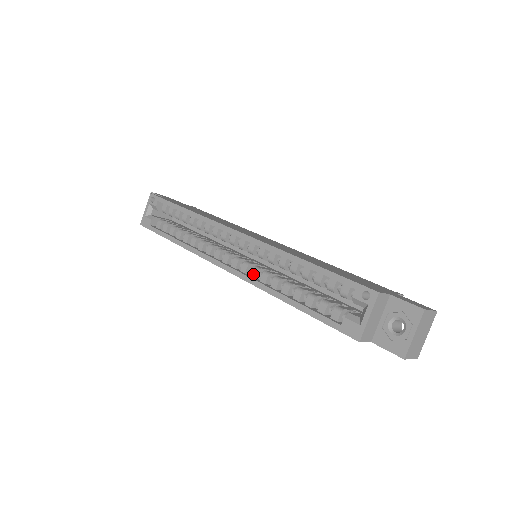
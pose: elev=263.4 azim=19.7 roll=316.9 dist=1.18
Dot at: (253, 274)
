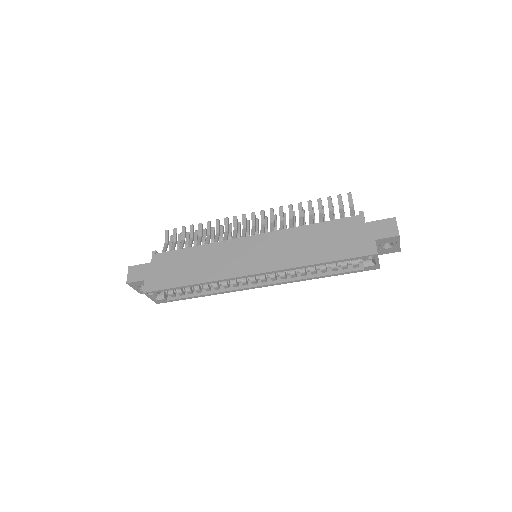
Dot at: (283, 278)
